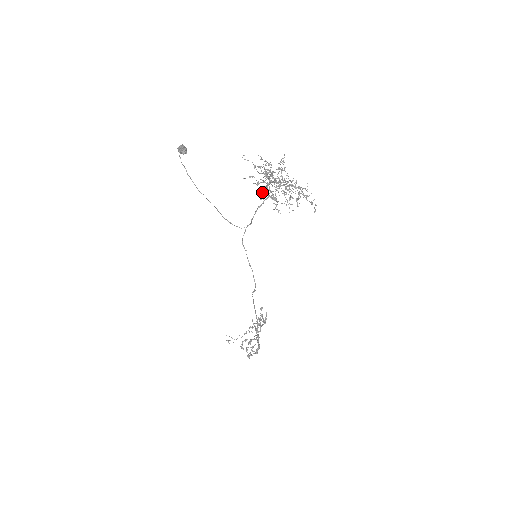
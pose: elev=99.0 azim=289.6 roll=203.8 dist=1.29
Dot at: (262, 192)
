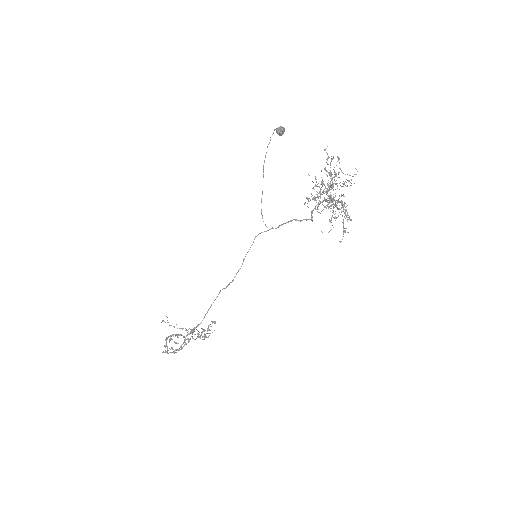
Dot at: (312, 195)
